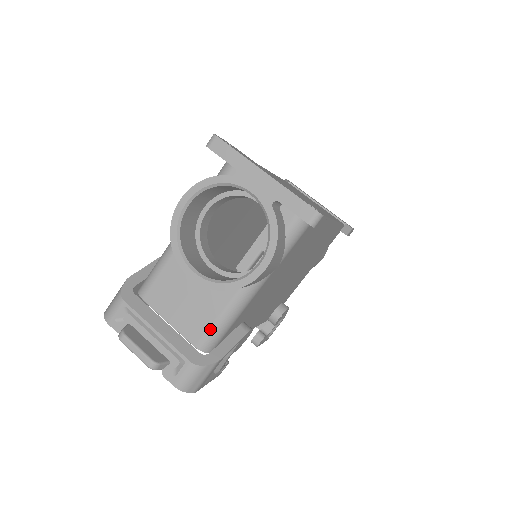
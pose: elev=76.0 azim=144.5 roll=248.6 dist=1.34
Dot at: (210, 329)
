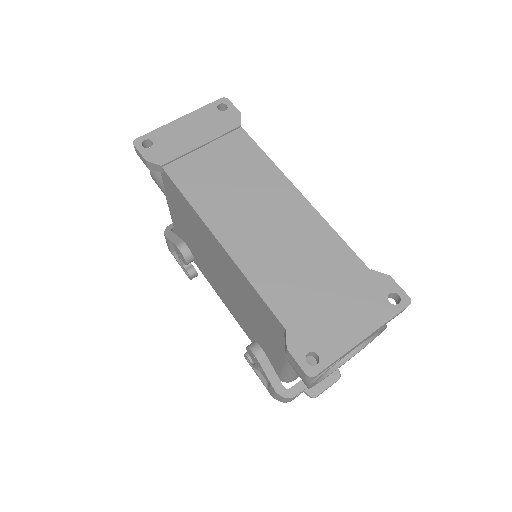
Dot at: occluded
